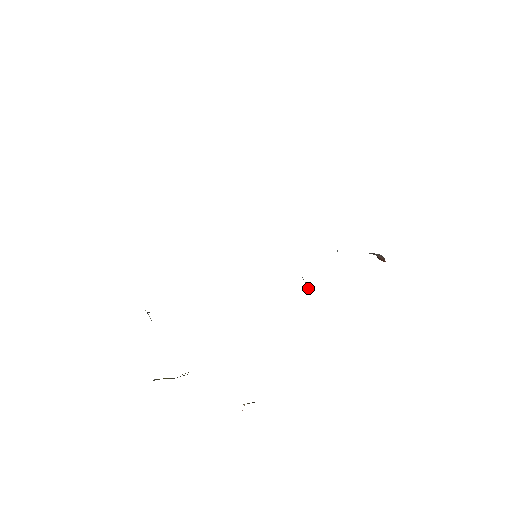
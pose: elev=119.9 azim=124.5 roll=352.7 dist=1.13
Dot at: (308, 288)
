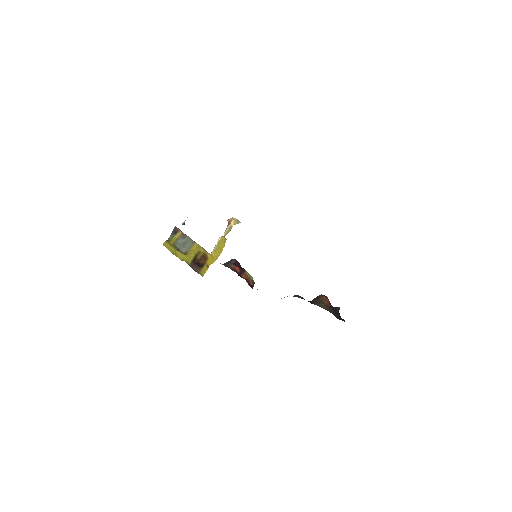
Dot at: occluded
